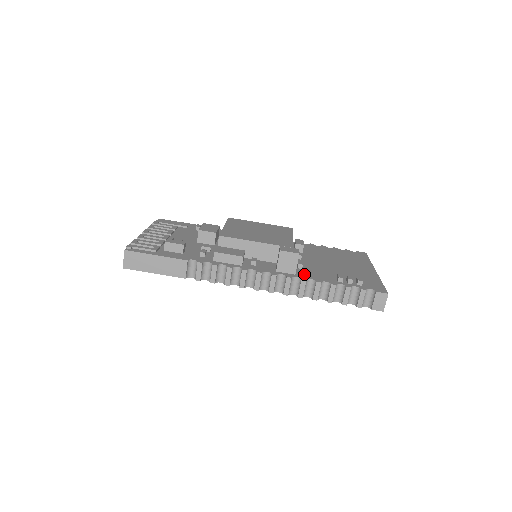
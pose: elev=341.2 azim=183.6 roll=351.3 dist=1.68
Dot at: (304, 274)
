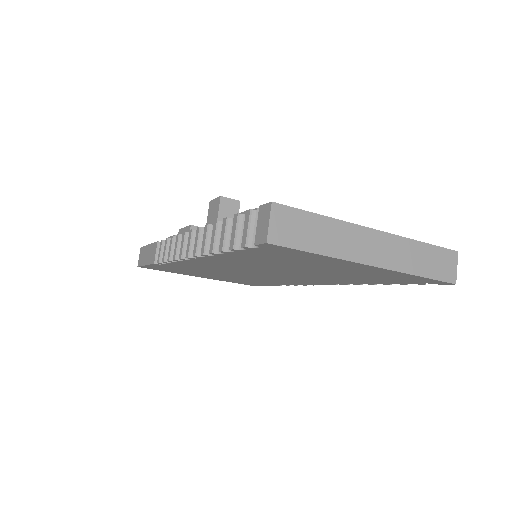
Dot at: occluded
